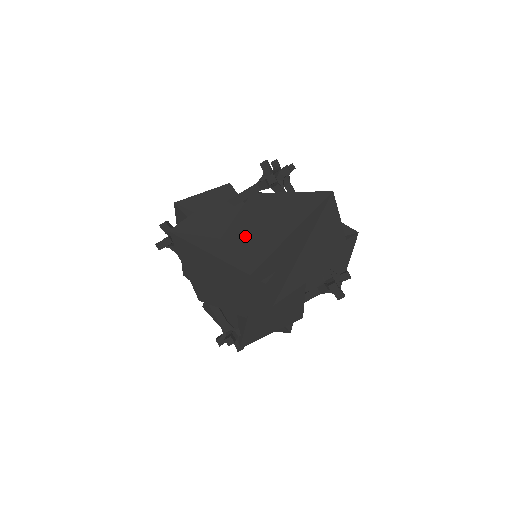
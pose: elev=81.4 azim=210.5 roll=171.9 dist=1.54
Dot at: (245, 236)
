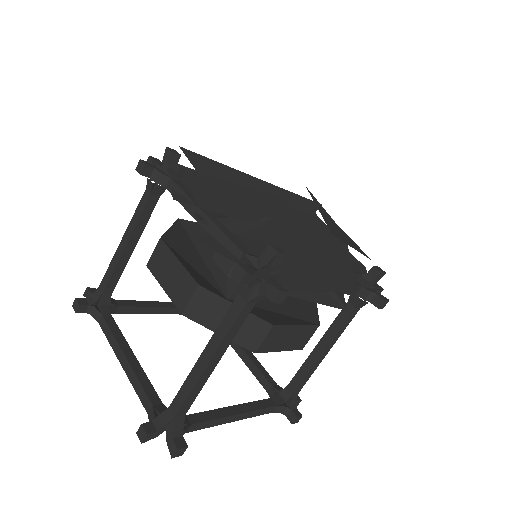
Dot at: occluded
